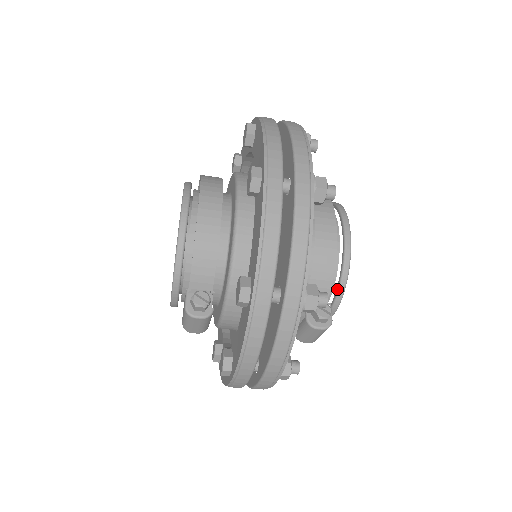
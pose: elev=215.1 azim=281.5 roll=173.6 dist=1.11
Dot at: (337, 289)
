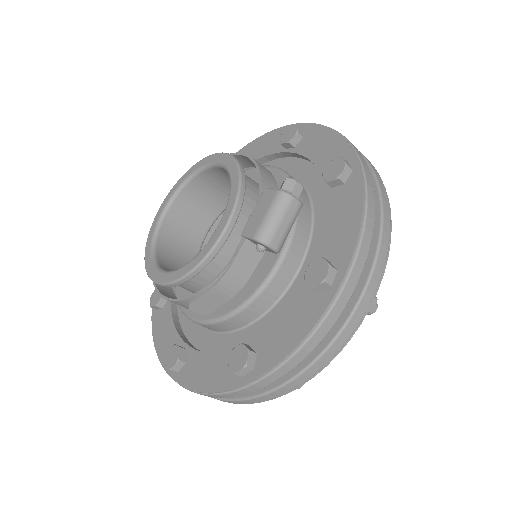
Dot at: occluded
